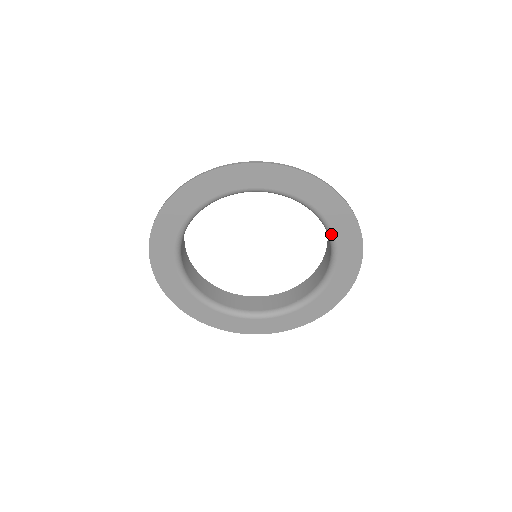
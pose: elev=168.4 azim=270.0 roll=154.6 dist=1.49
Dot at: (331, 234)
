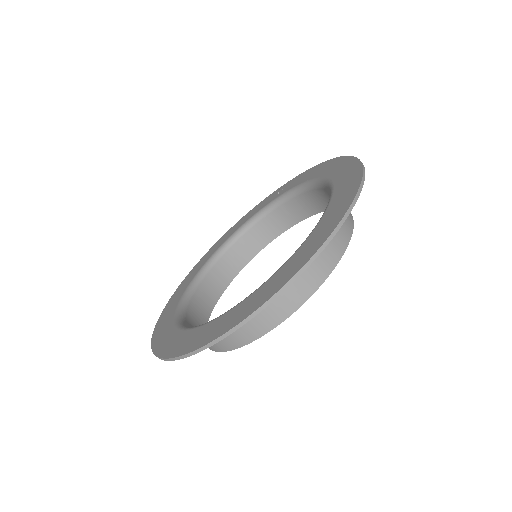
Dot at: (327, 182)
